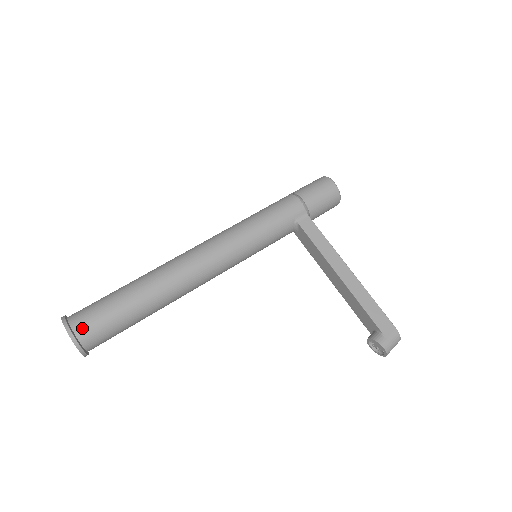
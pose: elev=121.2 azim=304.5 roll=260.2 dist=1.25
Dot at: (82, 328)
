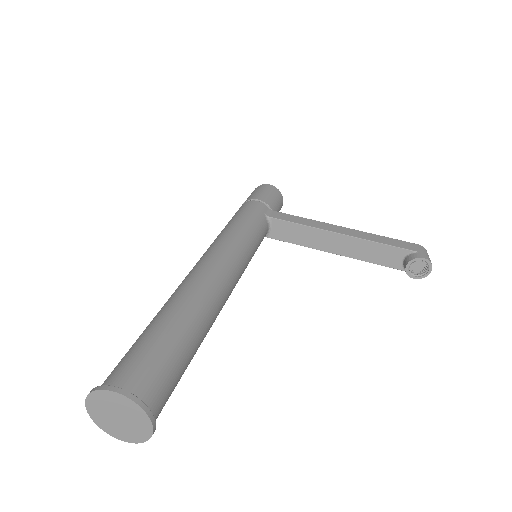
Dot at: (133, 381)
